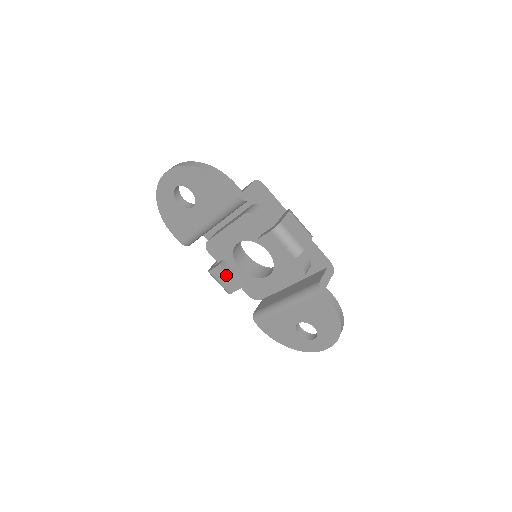
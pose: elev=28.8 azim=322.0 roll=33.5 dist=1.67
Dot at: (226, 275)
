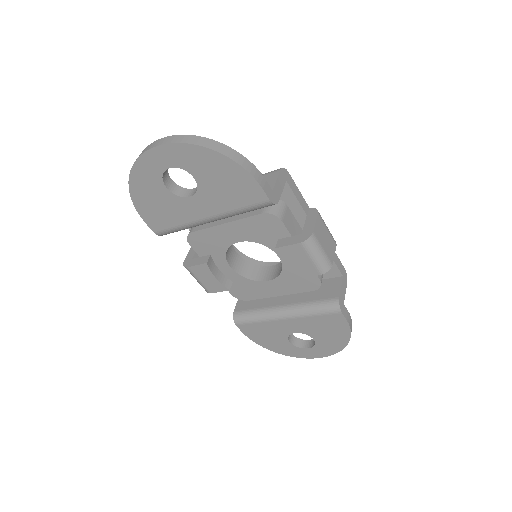
Dot at: (212, 275)
